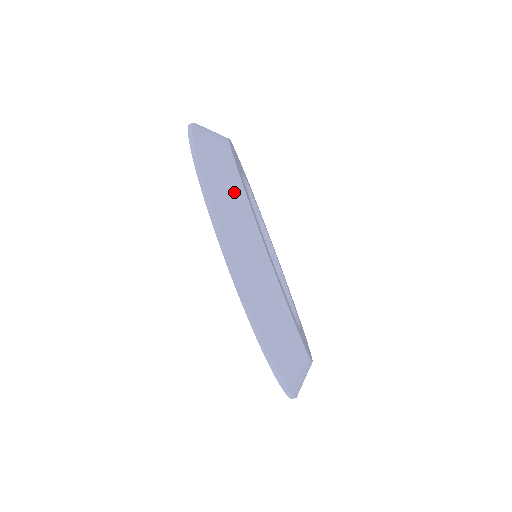
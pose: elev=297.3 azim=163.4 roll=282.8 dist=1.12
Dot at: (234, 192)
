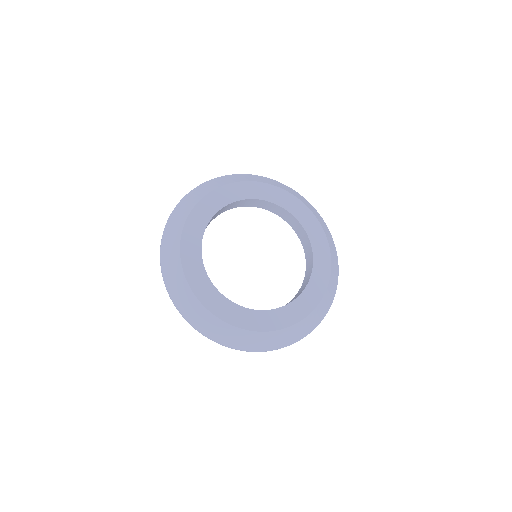
Dot at: (176, 272)
